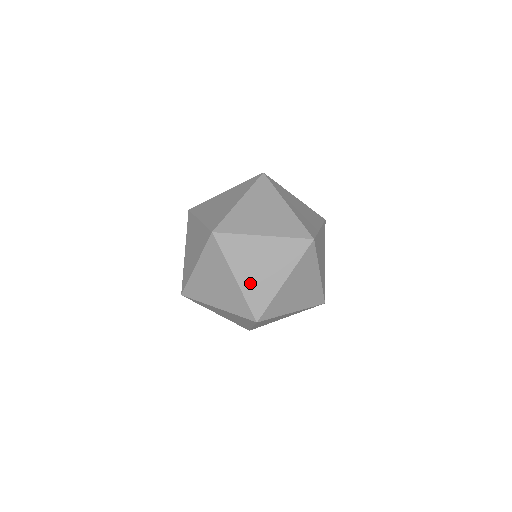
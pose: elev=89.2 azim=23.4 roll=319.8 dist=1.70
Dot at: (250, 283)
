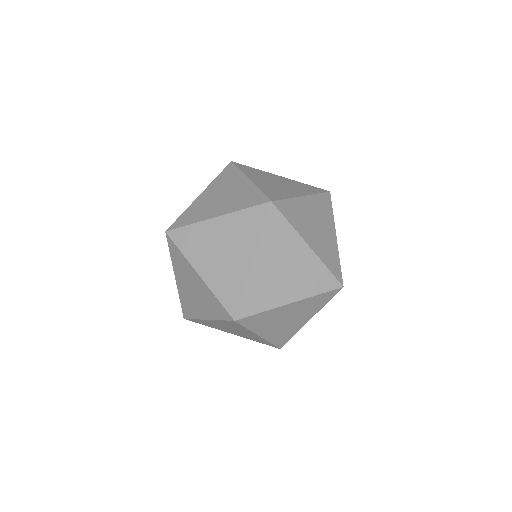
Dot at: (275, 333)
